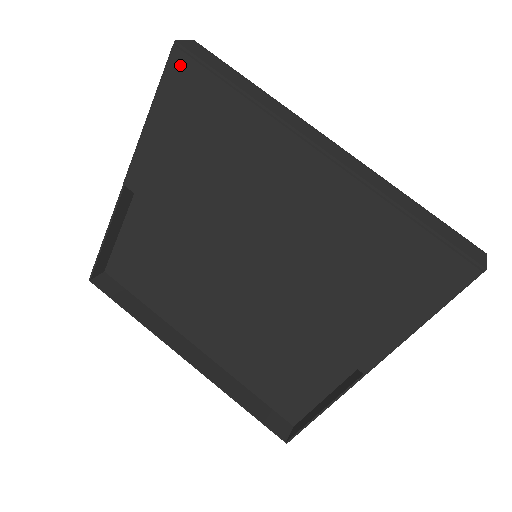
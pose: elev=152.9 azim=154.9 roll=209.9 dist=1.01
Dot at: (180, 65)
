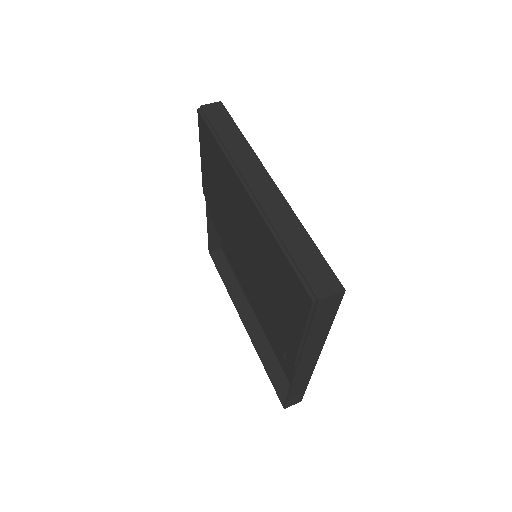
Dot at: (201, 122)
